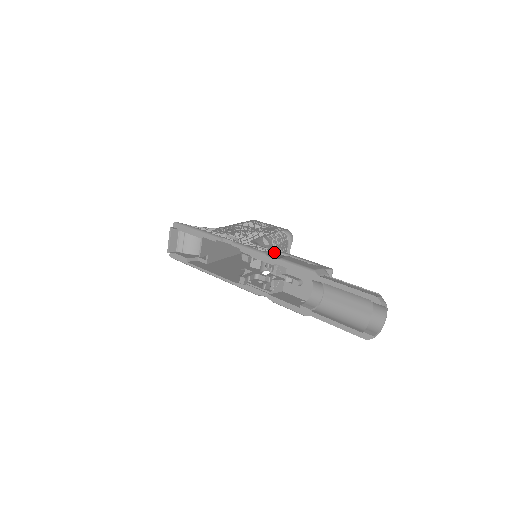
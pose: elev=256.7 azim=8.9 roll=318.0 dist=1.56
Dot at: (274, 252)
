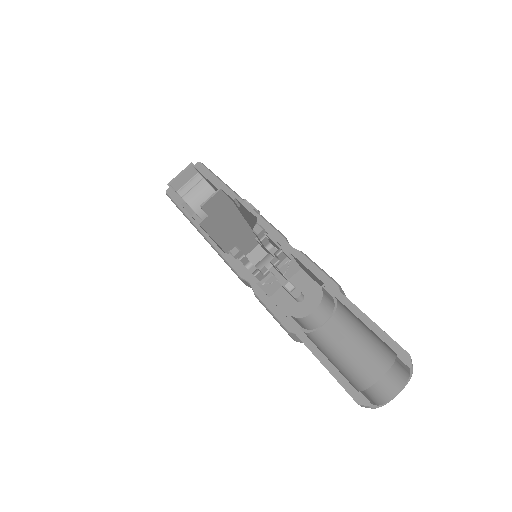
Dot at: occluded
